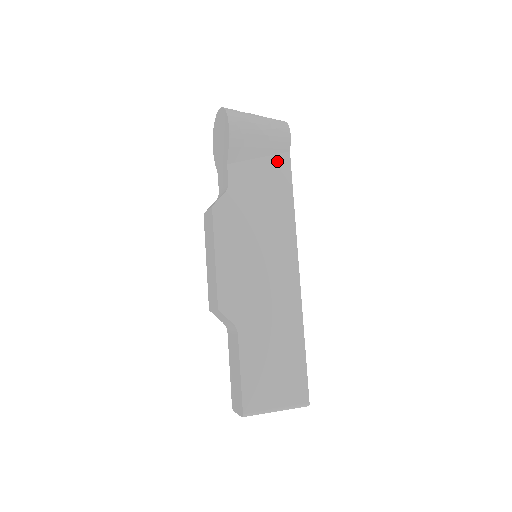
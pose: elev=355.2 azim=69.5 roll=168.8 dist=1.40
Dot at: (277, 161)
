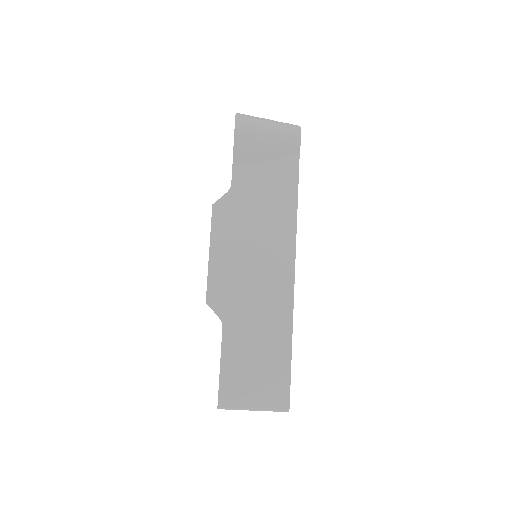
Dot at: (284, 164)
